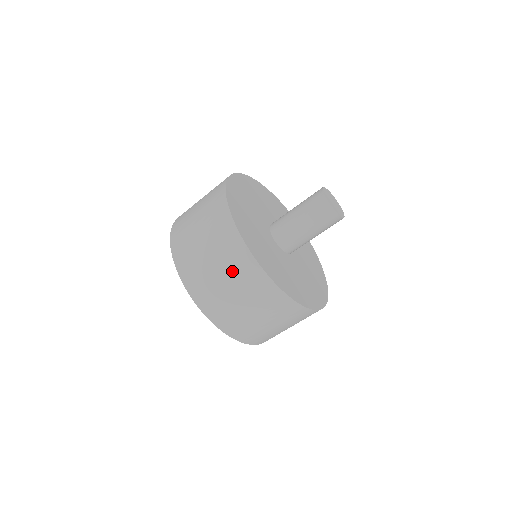
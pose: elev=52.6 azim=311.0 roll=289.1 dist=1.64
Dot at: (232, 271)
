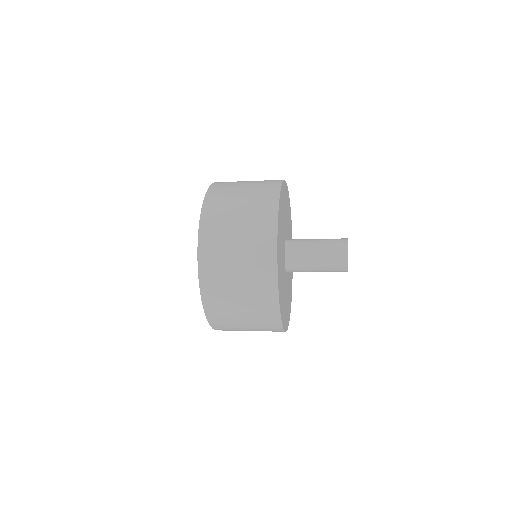
Dot at: (260, 330)
